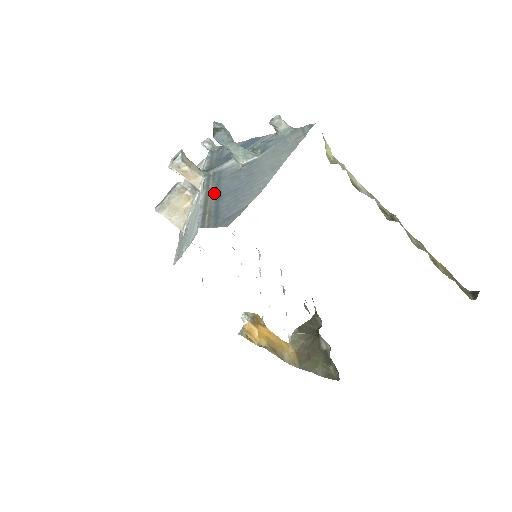
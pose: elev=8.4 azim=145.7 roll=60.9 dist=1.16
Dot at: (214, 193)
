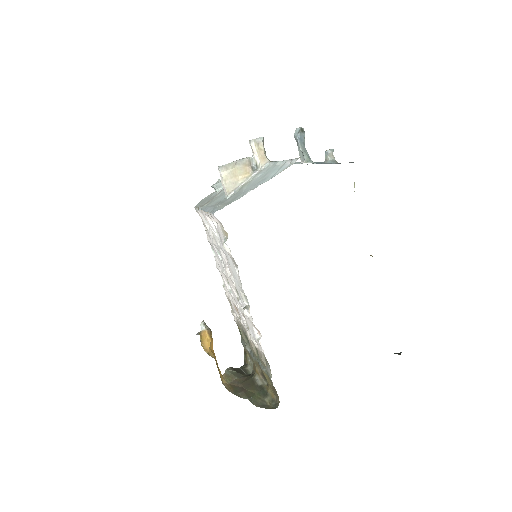
Dot at: occluded
